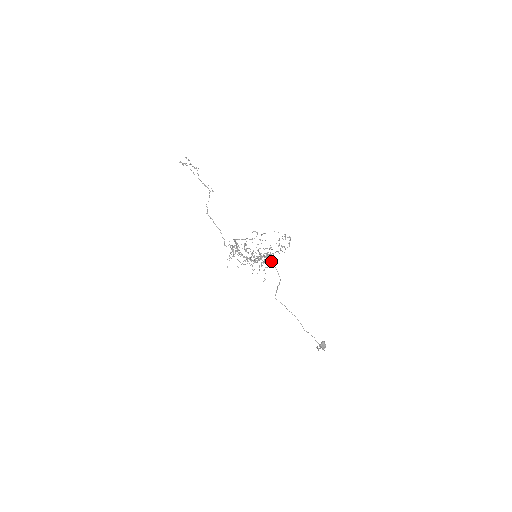
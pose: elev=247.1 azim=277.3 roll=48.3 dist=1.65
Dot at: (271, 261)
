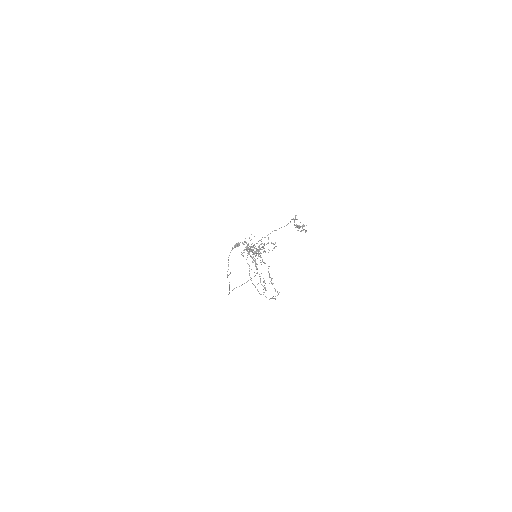
Dot at: occluded
